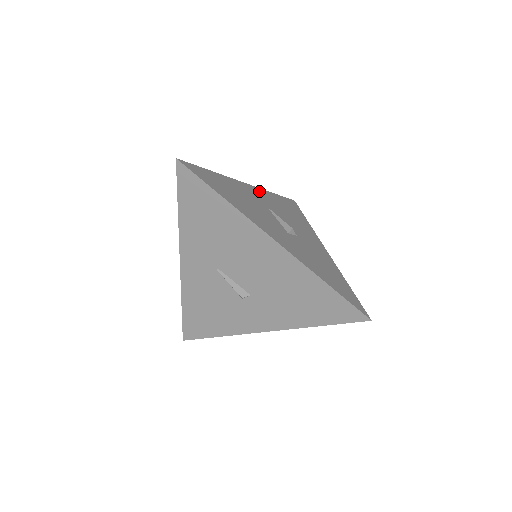
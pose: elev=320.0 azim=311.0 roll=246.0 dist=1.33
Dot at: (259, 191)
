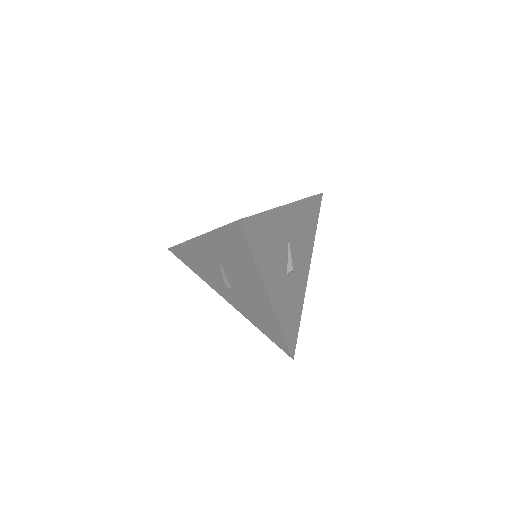
Dot at: (294, 209)
